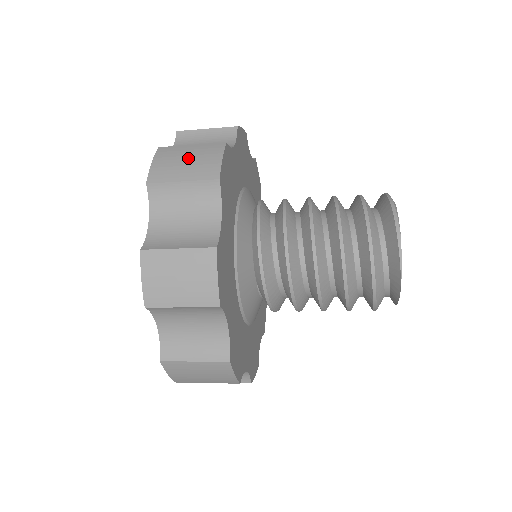
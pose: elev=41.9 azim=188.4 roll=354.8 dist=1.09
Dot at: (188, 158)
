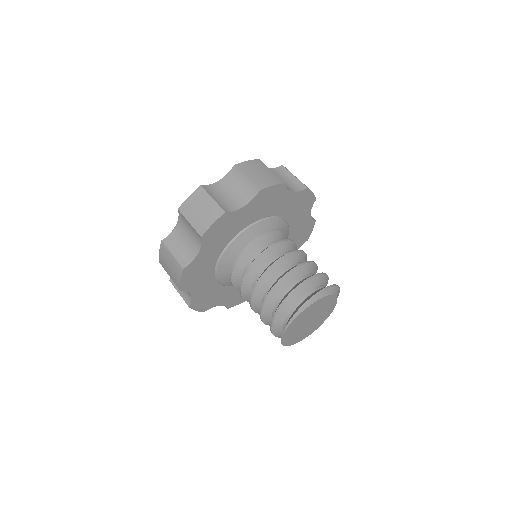
Dot at: (202, 209)
